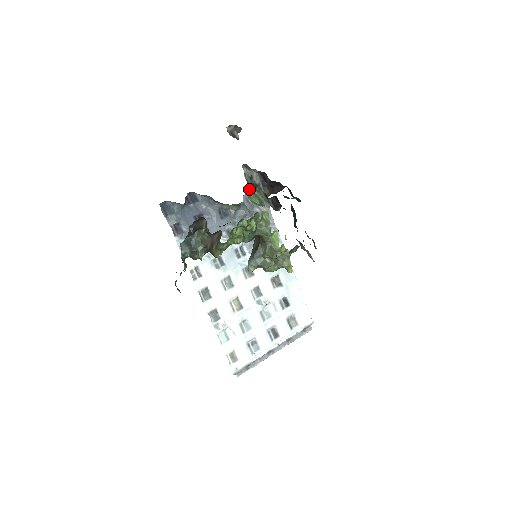
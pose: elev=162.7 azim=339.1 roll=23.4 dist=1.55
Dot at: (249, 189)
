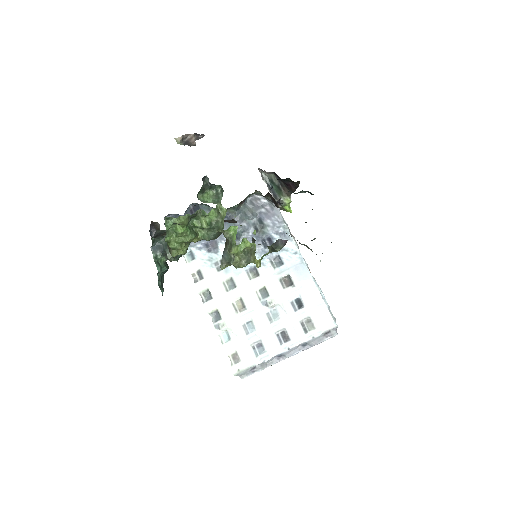
Dot at: (271, 192)
